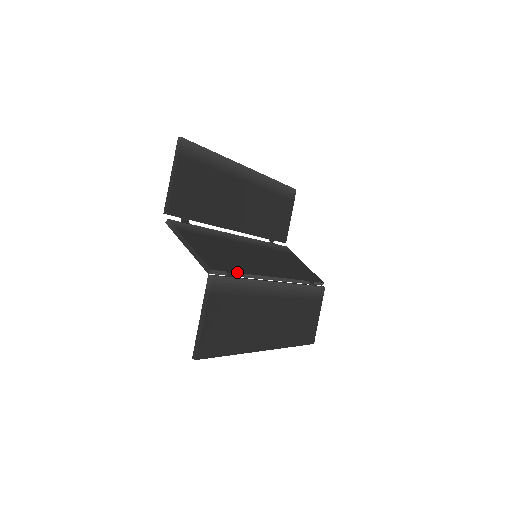
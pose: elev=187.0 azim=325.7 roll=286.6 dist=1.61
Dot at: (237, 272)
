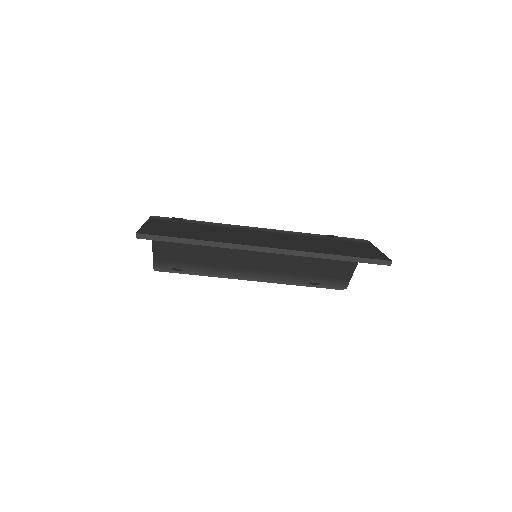
Dot at: occluded
